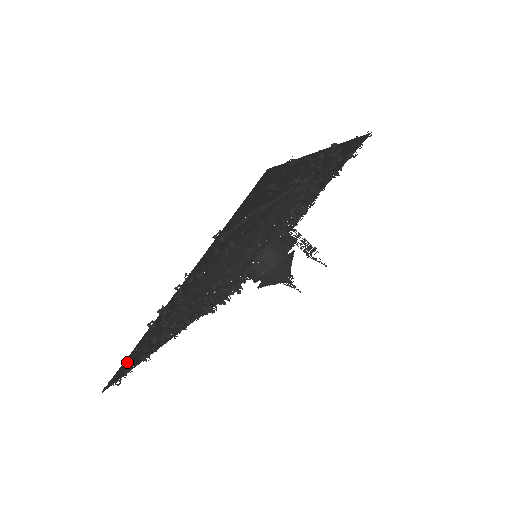
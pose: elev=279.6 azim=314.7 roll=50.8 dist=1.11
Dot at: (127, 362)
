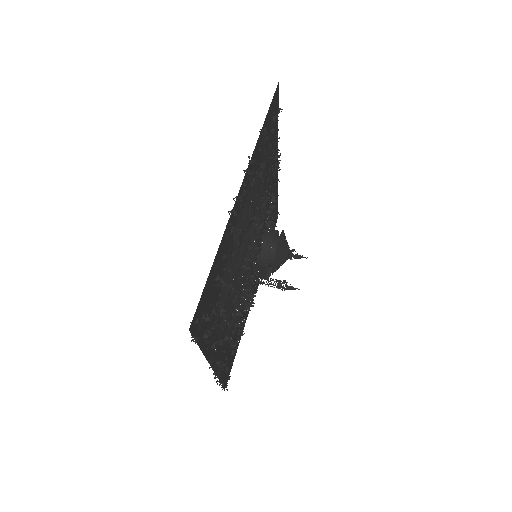
Dot at: (209, 281)
